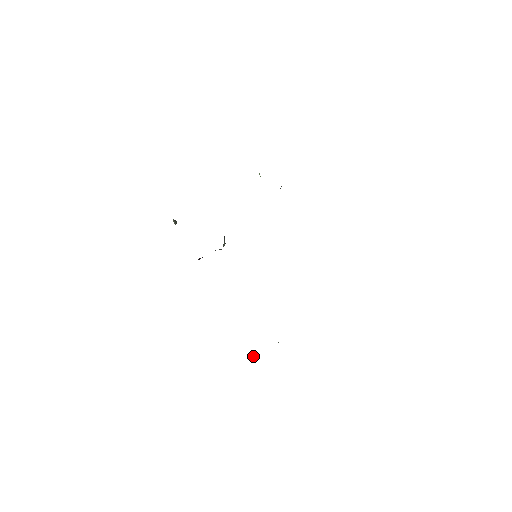
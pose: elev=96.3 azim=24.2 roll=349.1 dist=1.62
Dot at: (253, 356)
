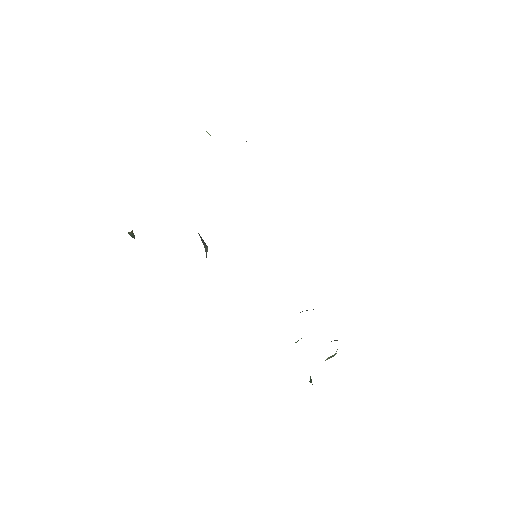
Dot at: (310, 382)
